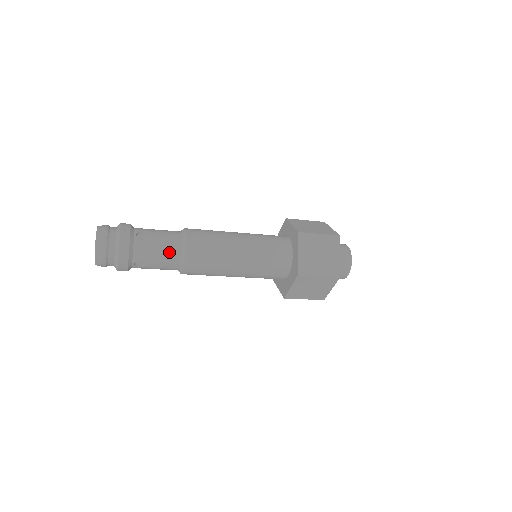
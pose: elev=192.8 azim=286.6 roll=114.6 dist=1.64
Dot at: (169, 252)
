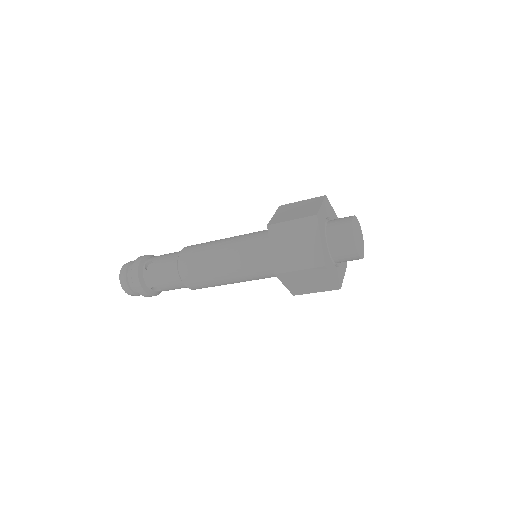
Dot at: (169, 275)
